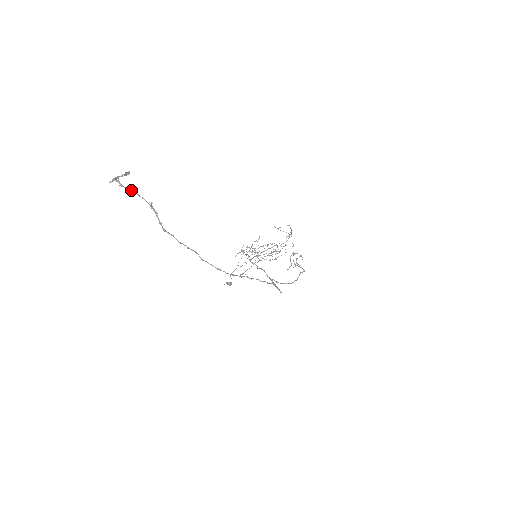
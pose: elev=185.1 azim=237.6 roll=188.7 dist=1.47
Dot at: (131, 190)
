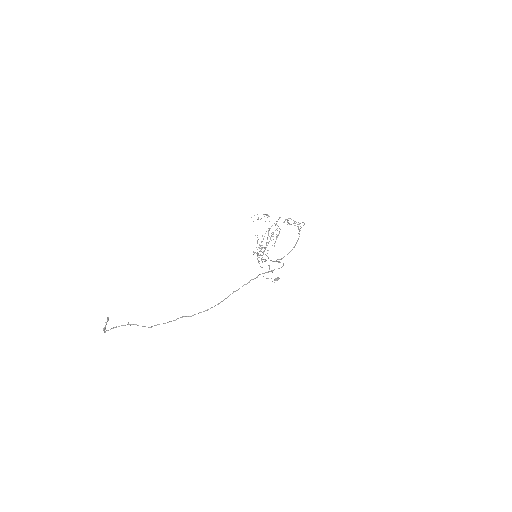
Dot at: (112, 328)
